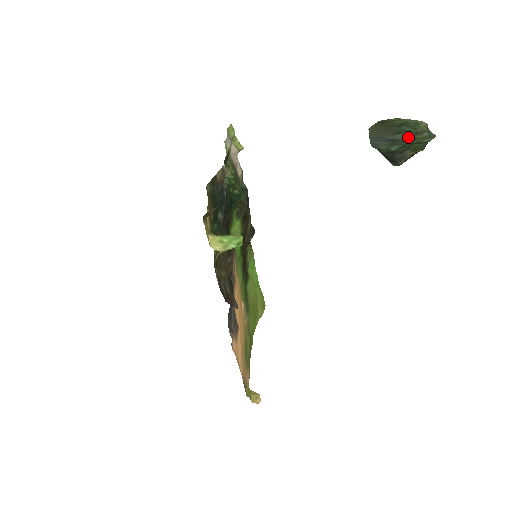
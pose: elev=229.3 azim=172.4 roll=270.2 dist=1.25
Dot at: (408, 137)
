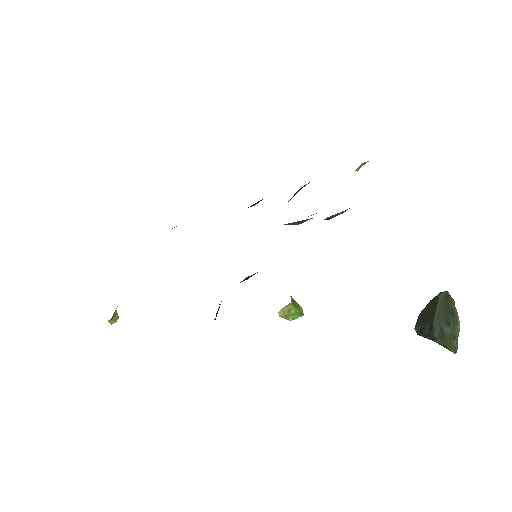
Dot at: (449, 337)
